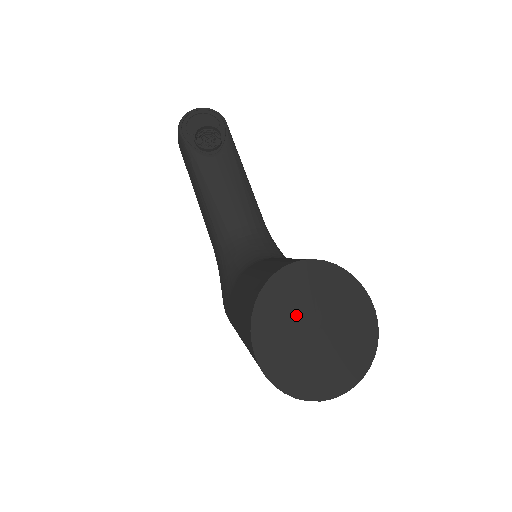
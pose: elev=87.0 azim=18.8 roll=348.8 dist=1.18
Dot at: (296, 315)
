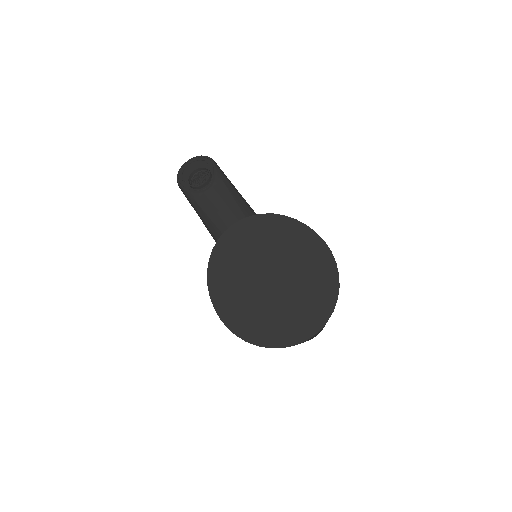
Dot at: (248, 270)
